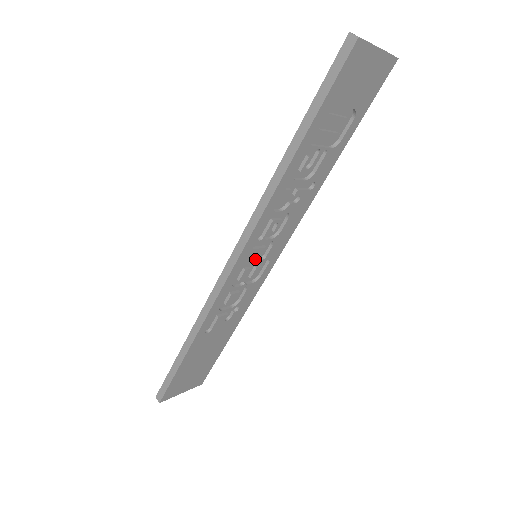
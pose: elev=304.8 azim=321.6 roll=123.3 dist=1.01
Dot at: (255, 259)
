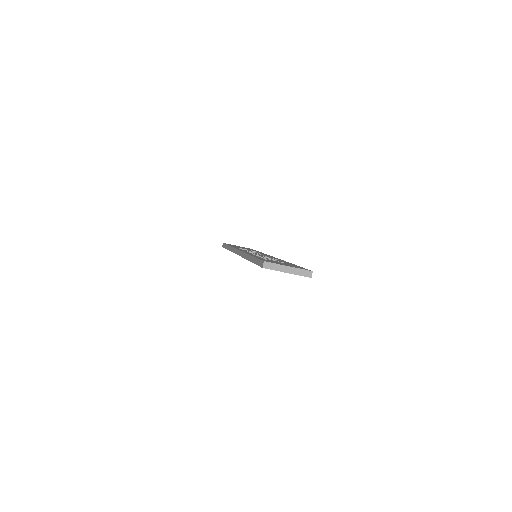
Dot at: occluded
